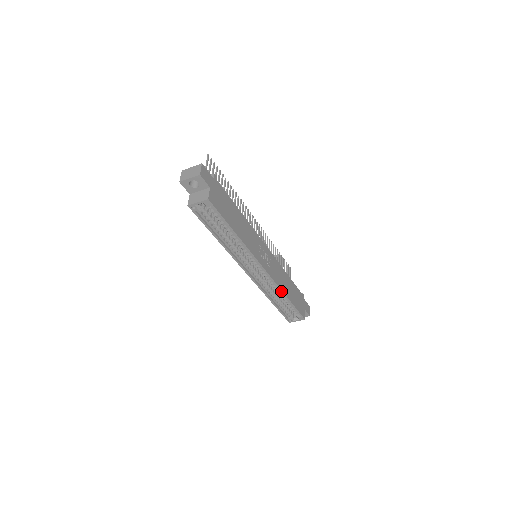
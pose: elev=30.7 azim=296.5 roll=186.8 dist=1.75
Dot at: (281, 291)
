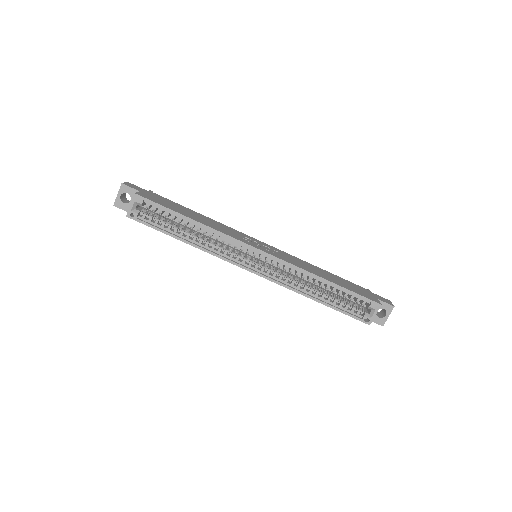
Dot at: (307, 273)
